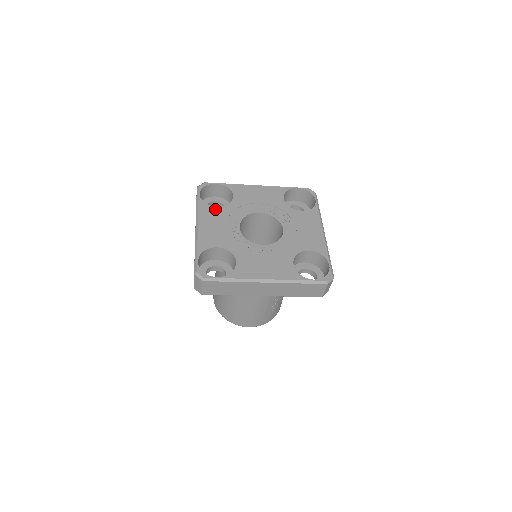
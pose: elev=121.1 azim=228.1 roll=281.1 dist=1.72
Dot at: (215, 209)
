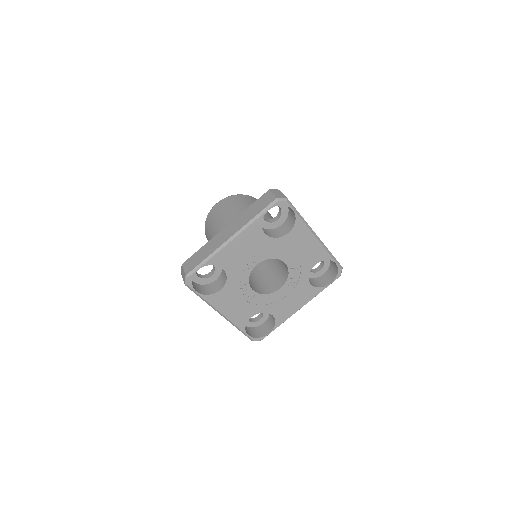
Dot at: (261, 235)
